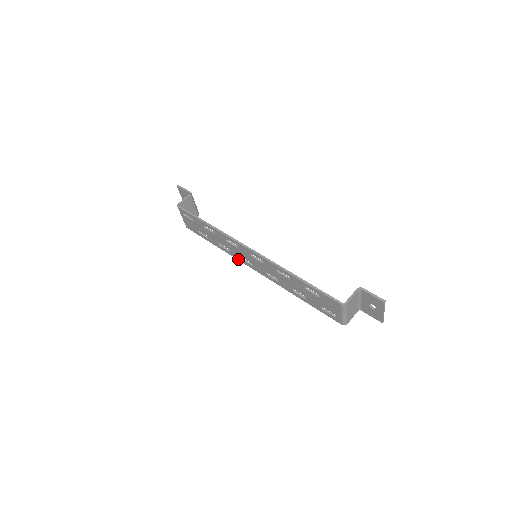
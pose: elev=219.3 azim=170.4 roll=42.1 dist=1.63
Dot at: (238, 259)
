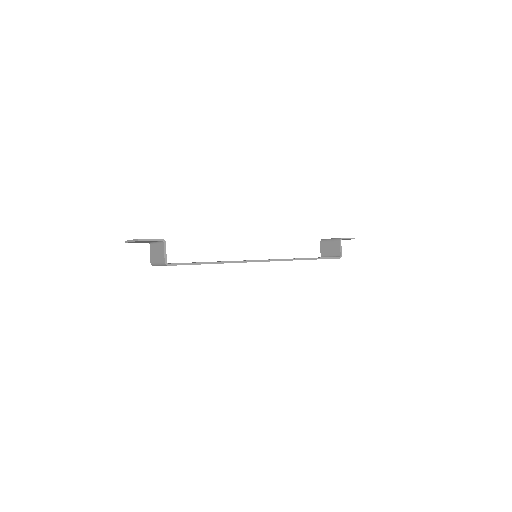
Dot at: occluded
